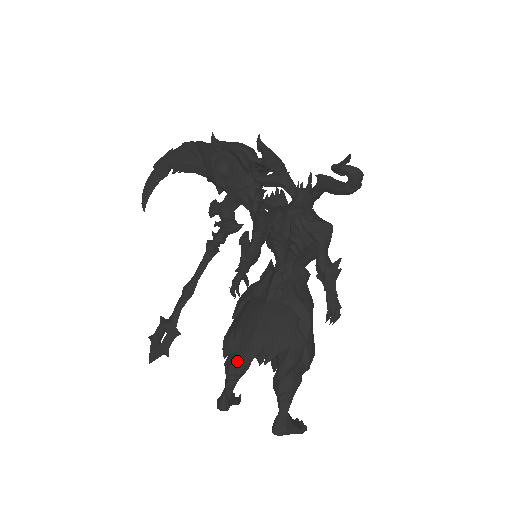
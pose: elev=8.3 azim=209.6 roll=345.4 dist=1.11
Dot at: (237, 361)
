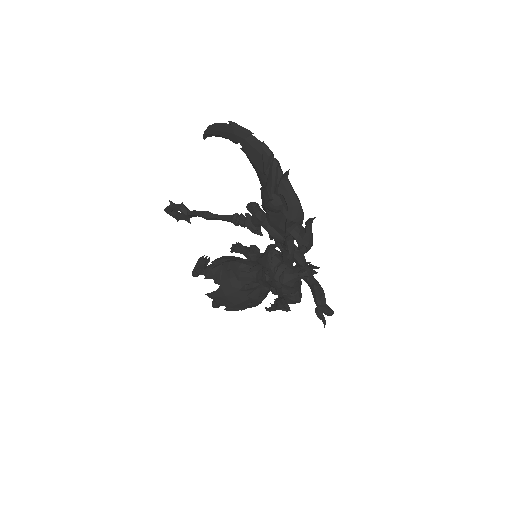
Dot at: (209, 294)
